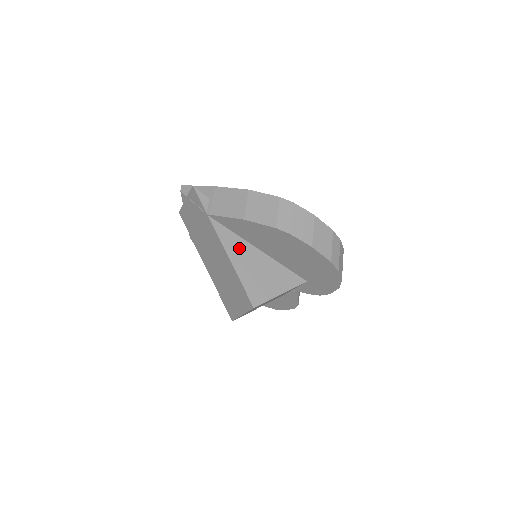
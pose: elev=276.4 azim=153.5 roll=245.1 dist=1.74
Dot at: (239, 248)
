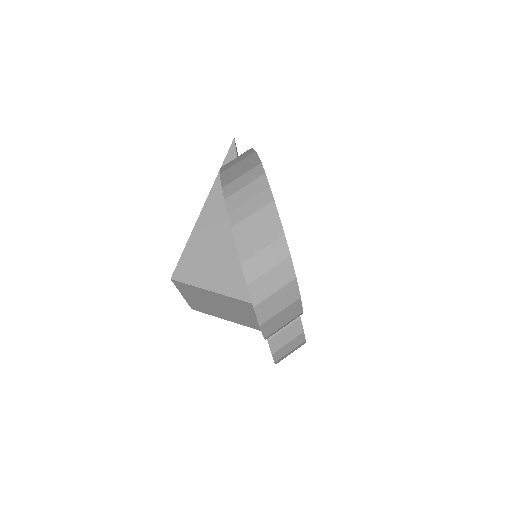
Dot at: (218, 216)
